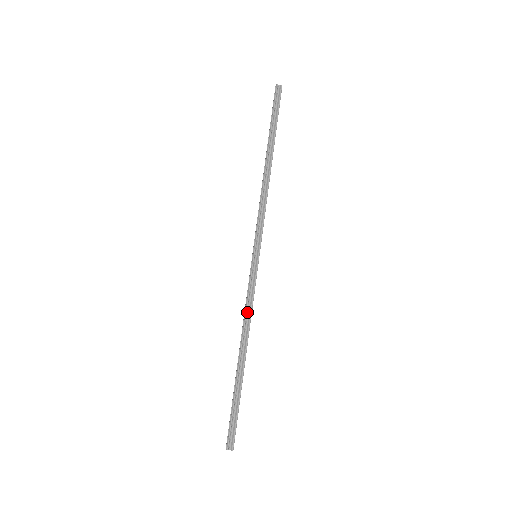
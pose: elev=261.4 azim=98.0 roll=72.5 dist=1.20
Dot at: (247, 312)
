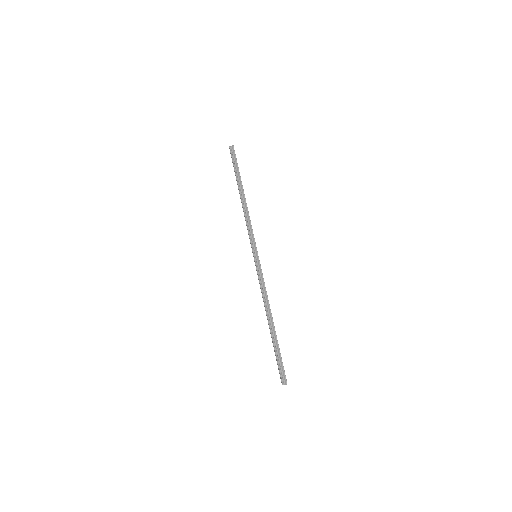
Dot at: (263, 293)
